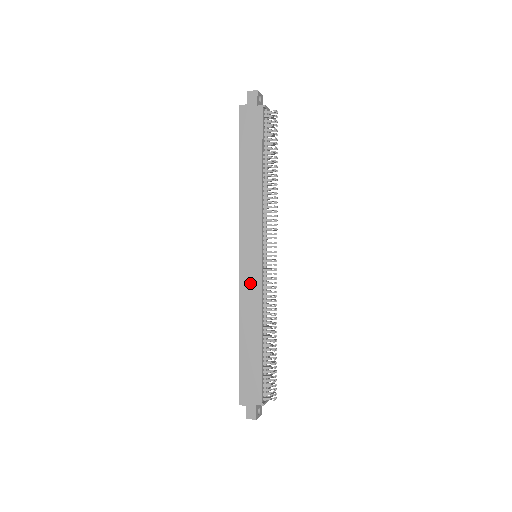
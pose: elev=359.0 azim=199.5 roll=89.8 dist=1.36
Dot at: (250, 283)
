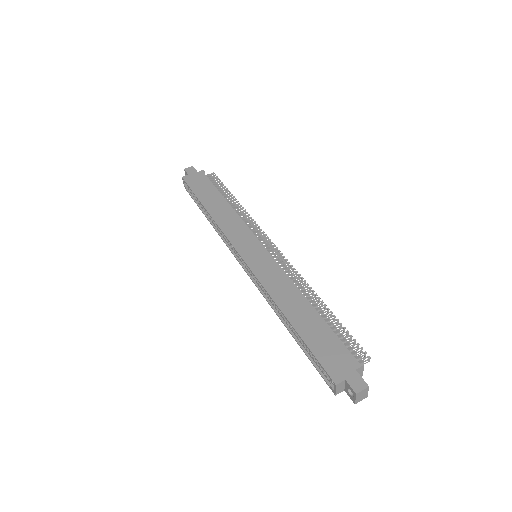
Dot at: (266, 269)
